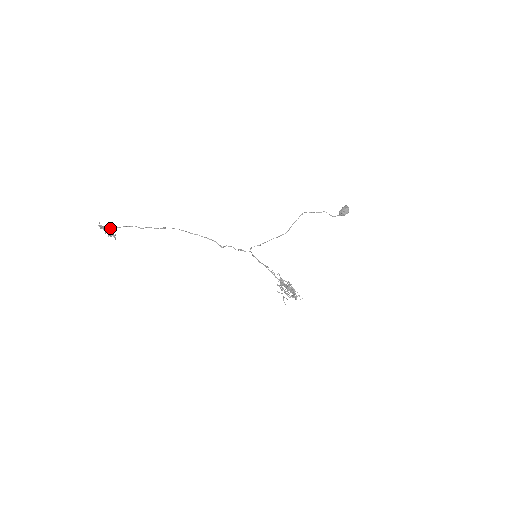
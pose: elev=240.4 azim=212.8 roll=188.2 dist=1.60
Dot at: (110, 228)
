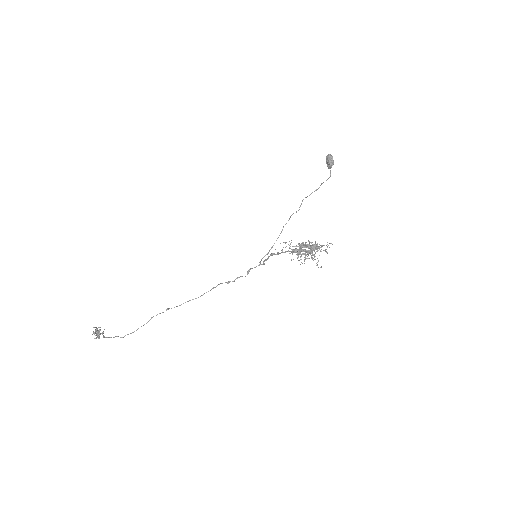
Dot at: (103, 332)
